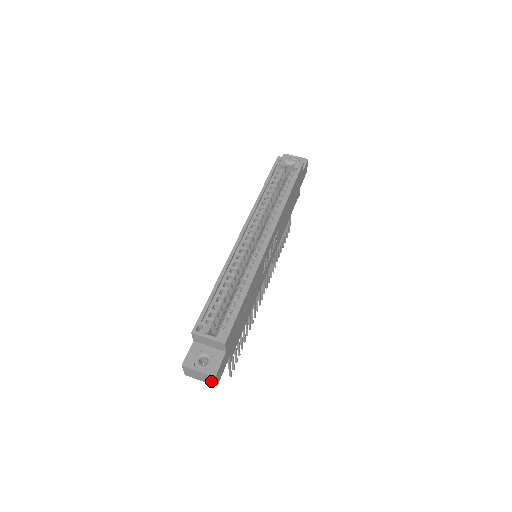
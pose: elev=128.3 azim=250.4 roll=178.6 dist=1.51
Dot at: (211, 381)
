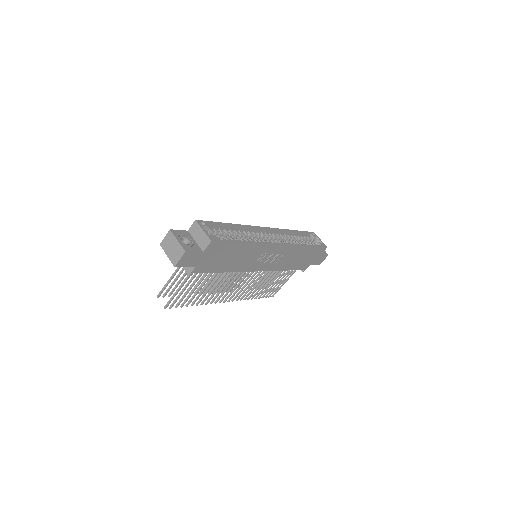
Dot at: (176, 257)
